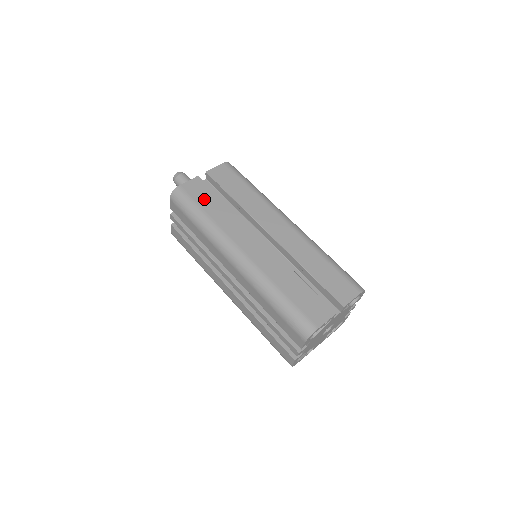
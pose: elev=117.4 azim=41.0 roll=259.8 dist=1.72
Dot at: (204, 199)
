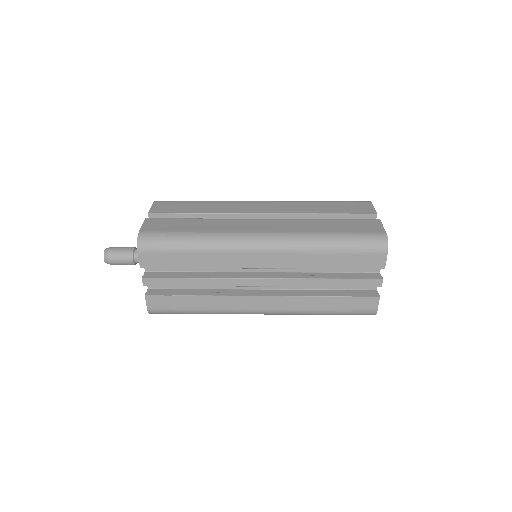
Dot at: (176, 226)
